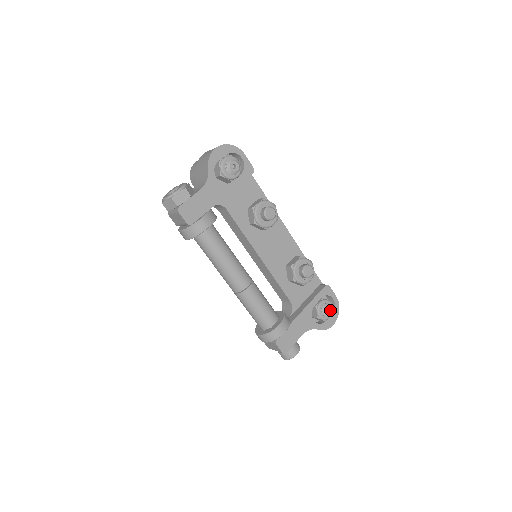
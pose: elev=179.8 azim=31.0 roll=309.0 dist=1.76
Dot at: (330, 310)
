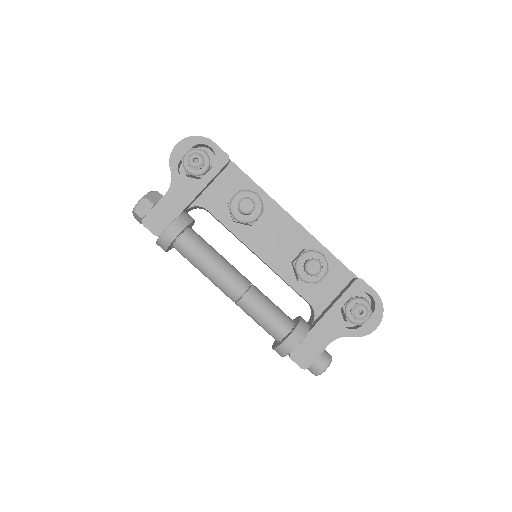
Dot at: (362, 311)
